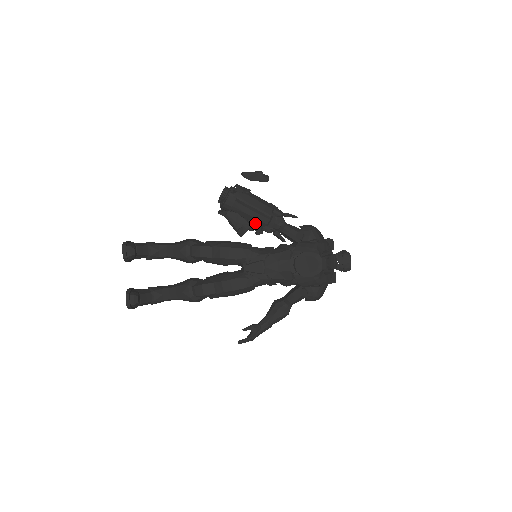
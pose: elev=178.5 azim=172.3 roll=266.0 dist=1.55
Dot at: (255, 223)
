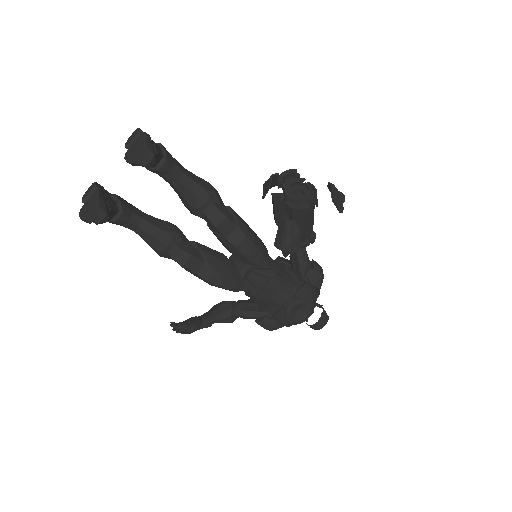
Dot at: occluded
